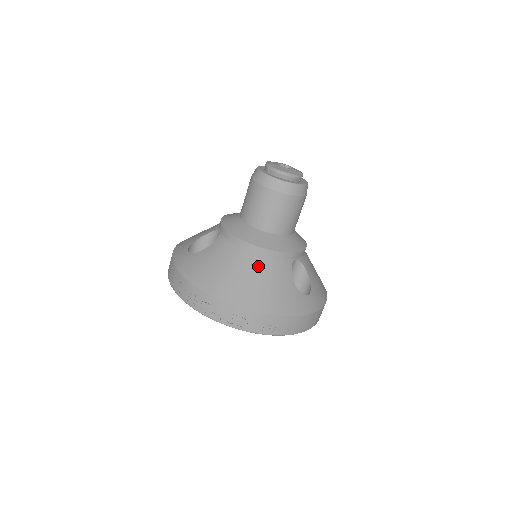
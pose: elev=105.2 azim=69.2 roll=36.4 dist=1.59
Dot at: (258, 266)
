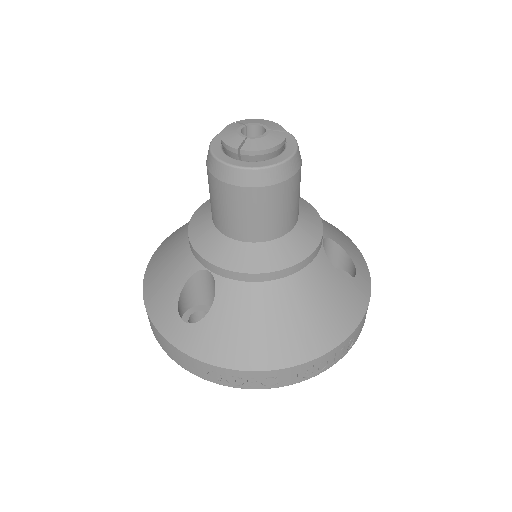
Dot at: (299, 291)
